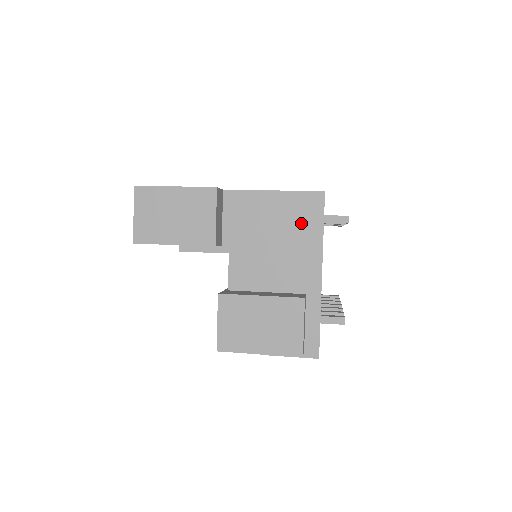
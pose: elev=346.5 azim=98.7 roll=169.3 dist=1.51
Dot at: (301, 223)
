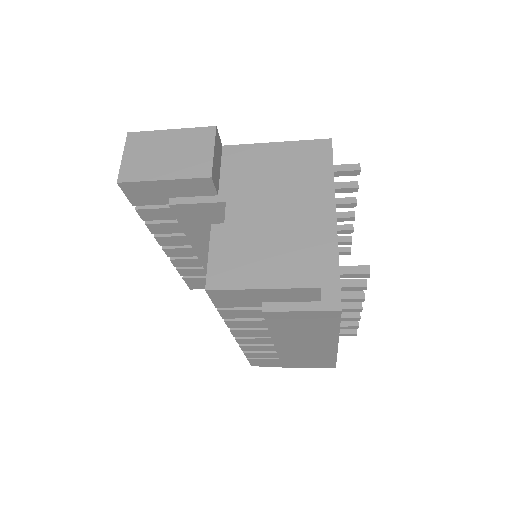
Dot at: (308, 167)
